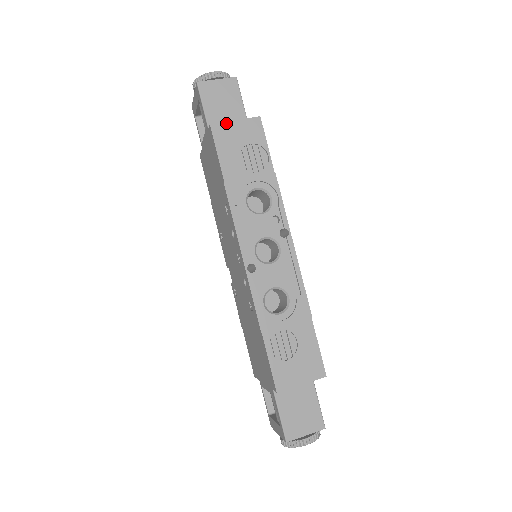
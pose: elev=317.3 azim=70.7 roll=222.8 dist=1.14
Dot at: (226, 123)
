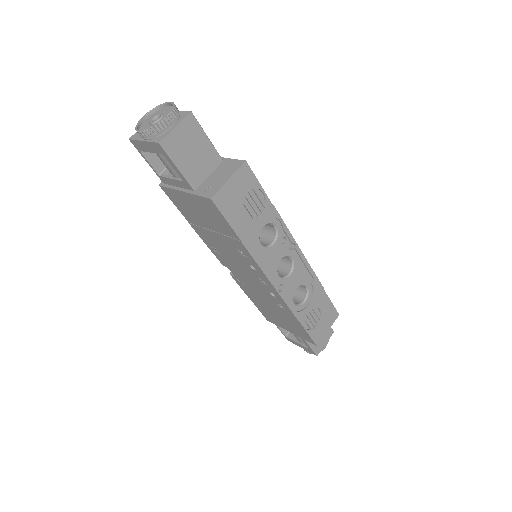
Dot at: (223, 188)
